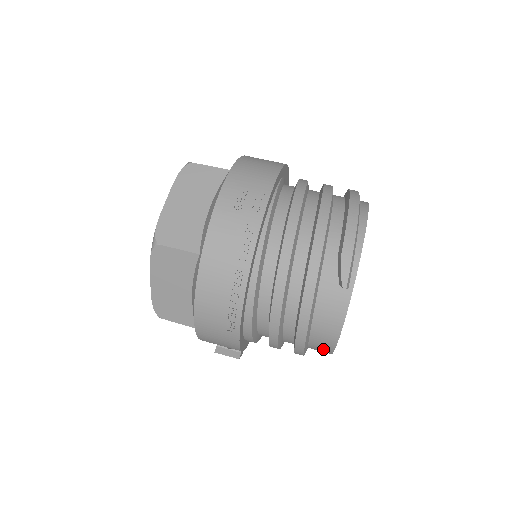
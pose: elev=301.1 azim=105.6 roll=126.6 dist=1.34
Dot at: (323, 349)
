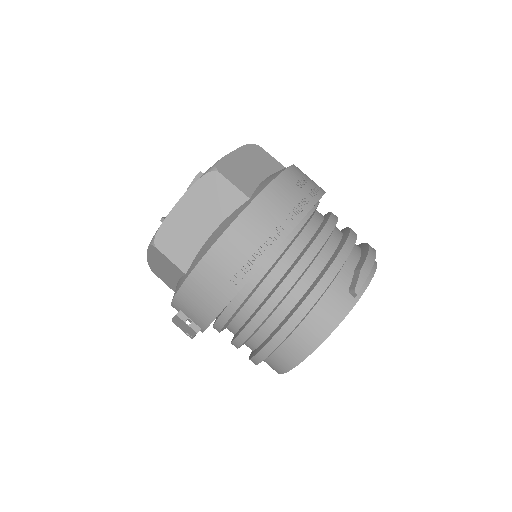
Dot at: (292, 355)
